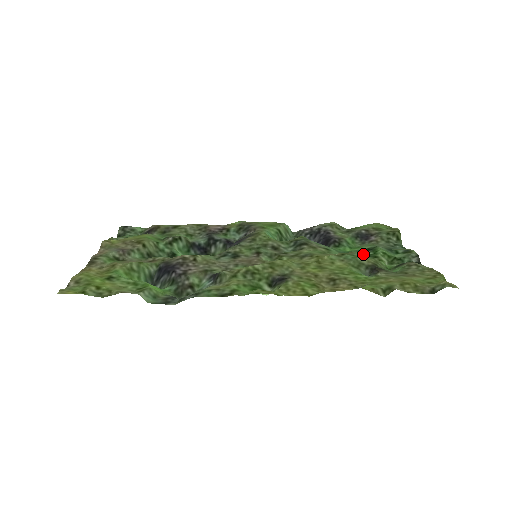
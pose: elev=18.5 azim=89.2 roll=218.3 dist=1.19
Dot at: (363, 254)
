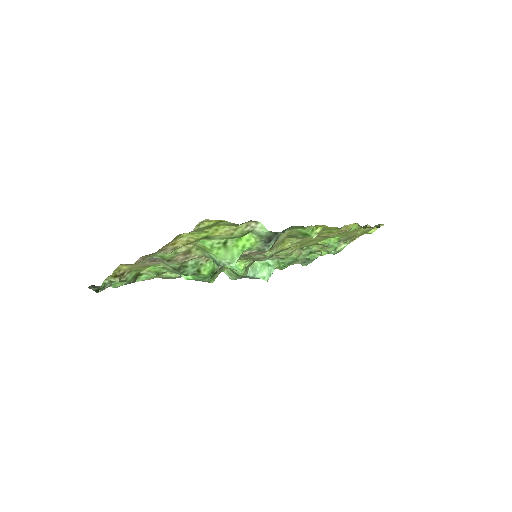
Dot at: occluded
